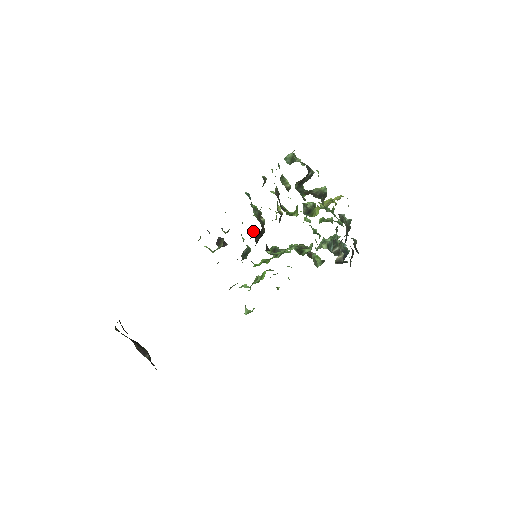
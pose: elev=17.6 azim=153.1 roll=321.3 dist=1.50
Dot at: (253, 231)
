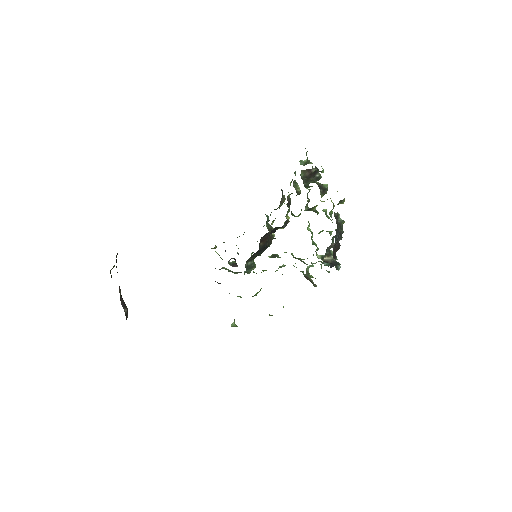
Dot at: occluded
